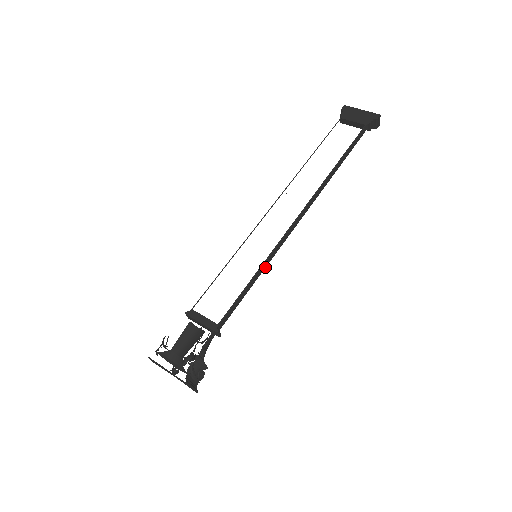
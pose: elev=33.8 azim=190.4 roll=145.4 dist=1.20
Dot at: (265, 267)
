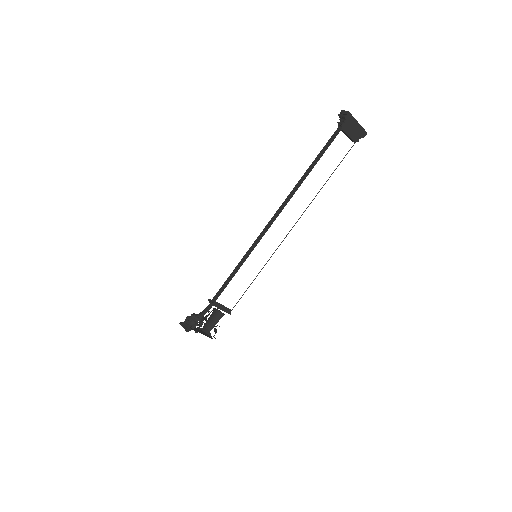
Dot at: occluded
